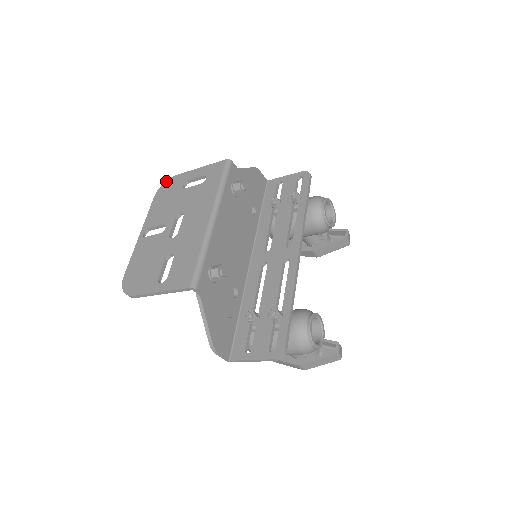
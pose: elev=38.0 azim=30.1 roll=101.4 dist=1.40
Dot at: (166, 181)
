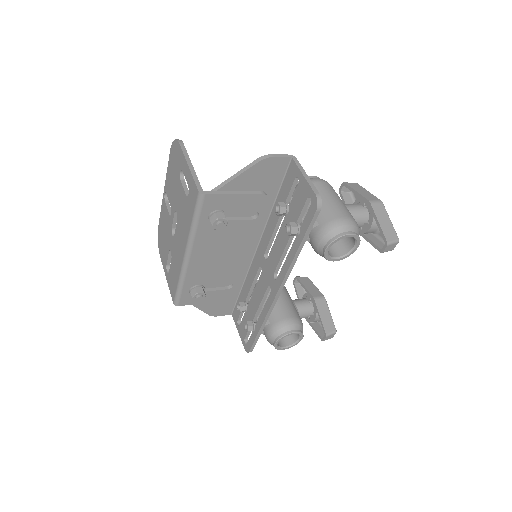
Dot at: (175, 140)
